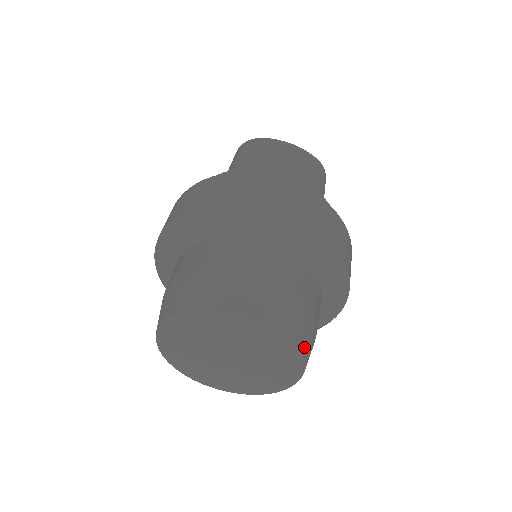
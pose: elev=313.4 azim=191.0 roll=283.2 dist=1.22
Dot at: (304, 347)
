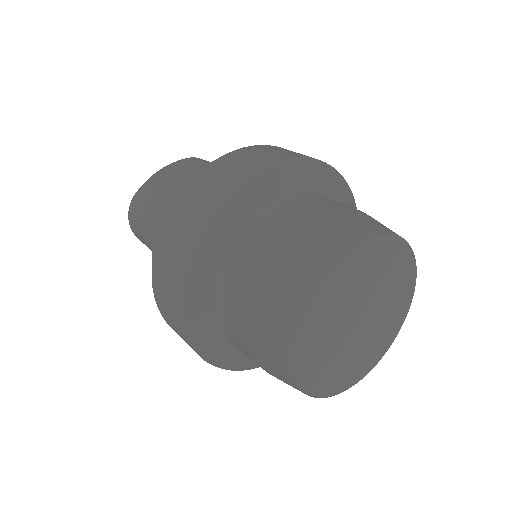
Dot at: (393, 232)
